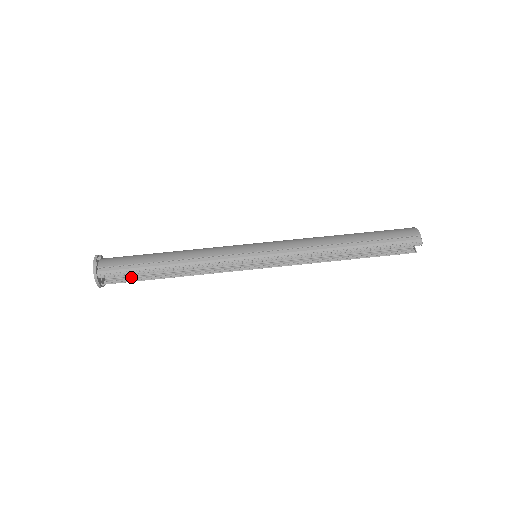
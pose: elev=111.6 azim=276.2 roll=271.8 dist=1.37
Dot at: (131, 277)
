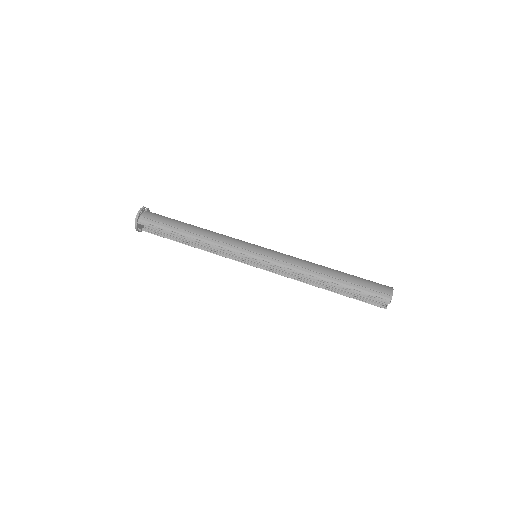
Dot at: (162, 233)
